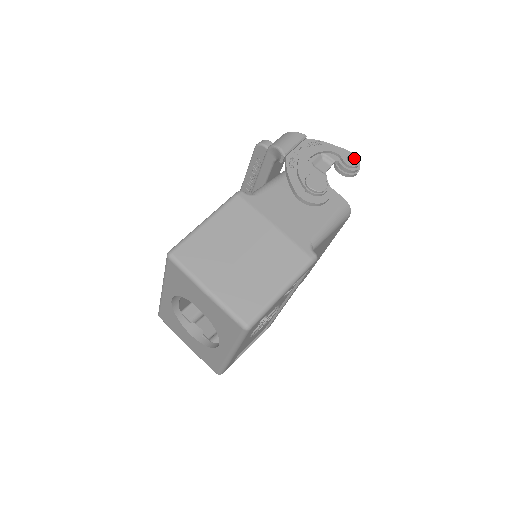
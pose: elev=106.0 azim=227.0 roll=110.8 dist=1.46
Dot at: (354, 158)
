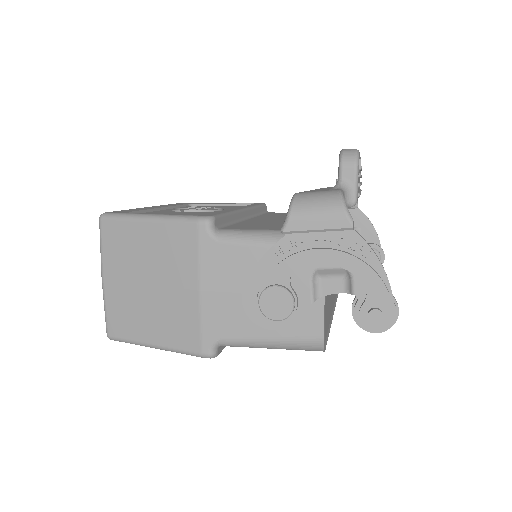
Dot at: (378, 319)
